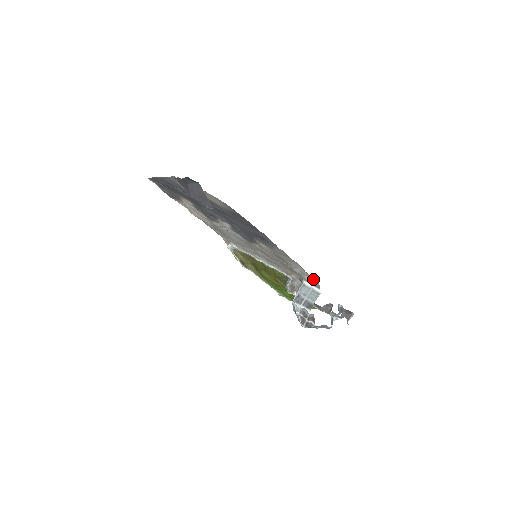
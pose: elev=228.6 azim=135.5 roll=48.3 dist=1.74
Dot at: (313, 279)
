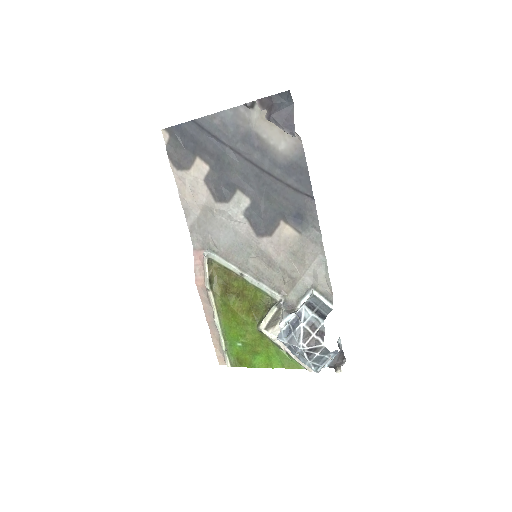
Dot at: (327, 291)
